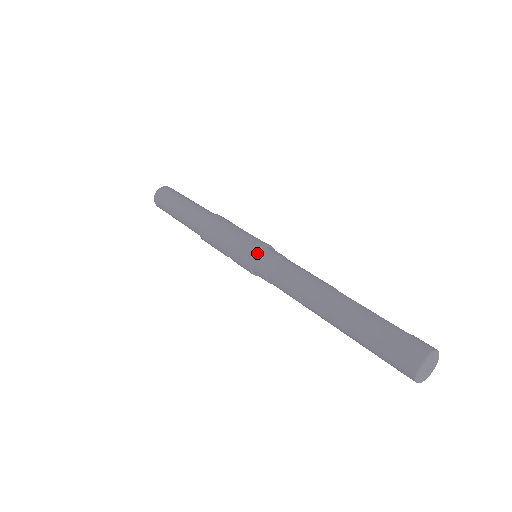
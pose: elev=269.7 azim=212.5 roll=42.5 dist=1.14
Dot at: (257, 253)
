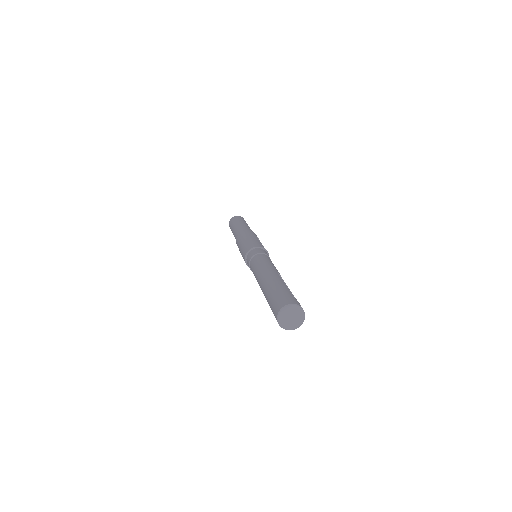
Dot at: (253, 249)
